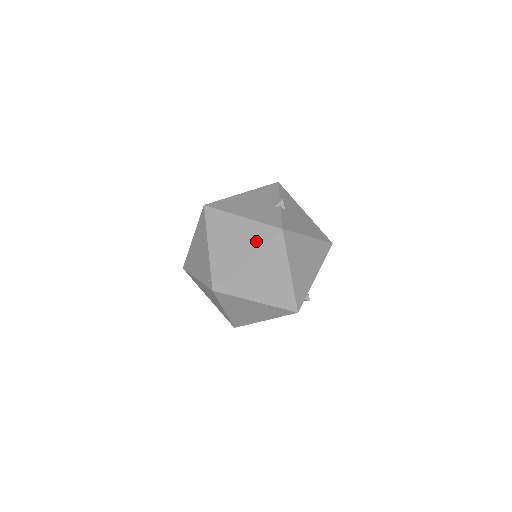
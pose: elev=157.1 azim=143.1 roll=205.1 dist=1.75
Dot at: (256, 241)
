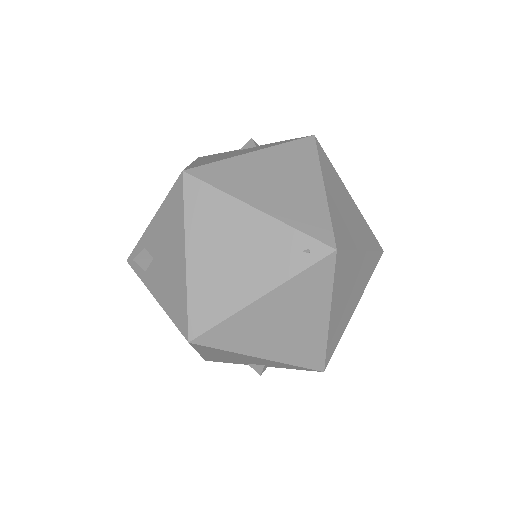
Dot at: (306, 162)
